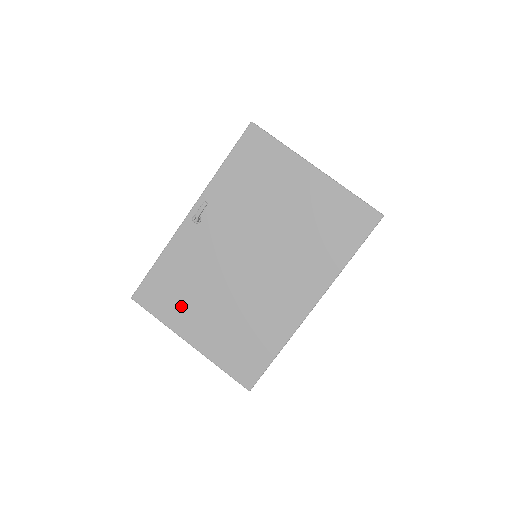
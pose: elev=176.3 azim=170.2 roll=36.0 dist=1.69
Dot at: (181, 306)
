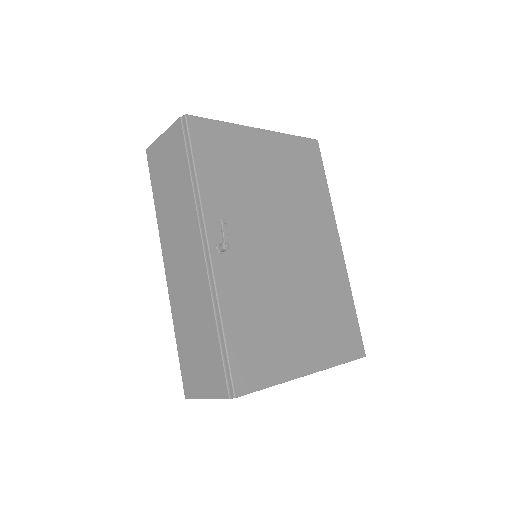
Dot at: (277, 348)
